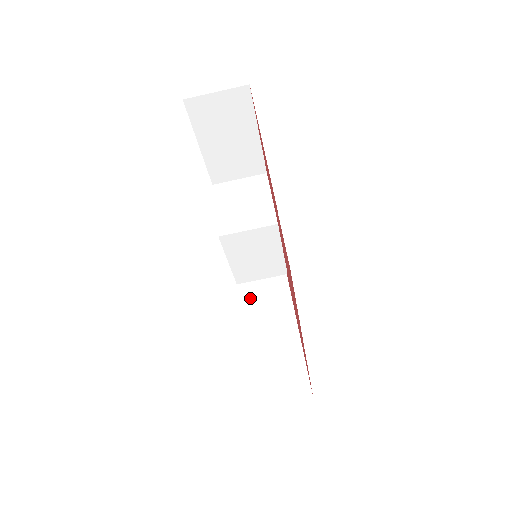
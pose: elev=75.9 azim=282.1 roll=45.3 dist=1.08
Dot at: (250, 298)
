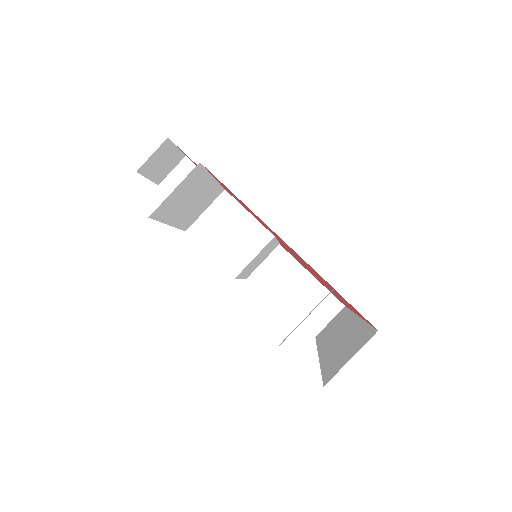
Dot at: occluded
